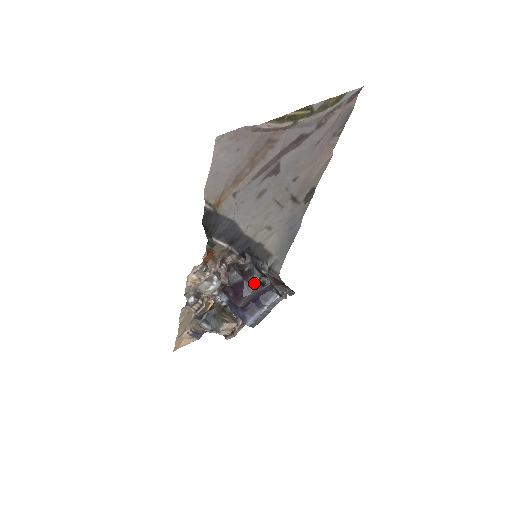
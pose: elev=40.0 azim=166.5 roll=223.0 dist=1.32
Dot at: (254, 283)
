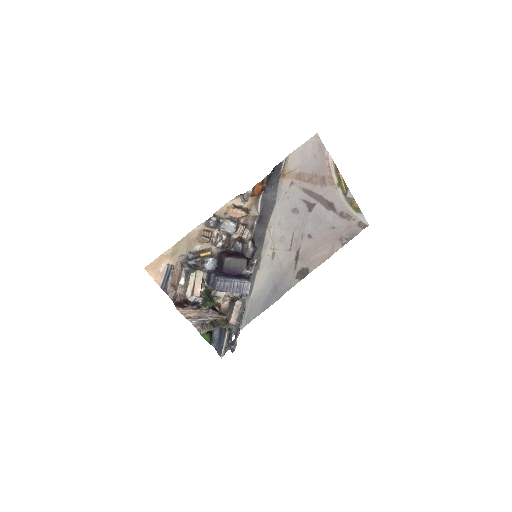
Dot at: (246, 258)
